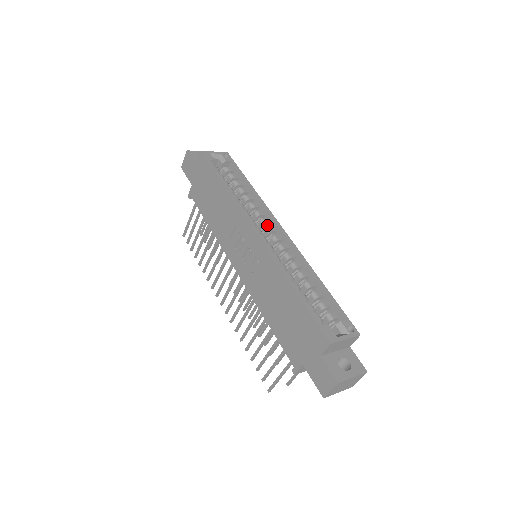
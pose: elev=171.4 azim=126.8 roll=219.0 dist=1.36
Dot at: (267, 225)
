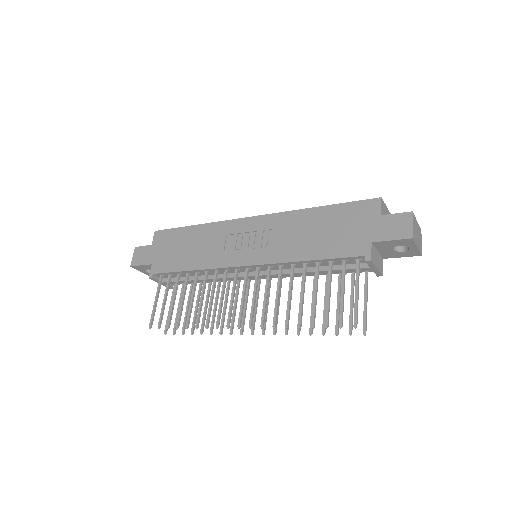
Dot at: occluded
